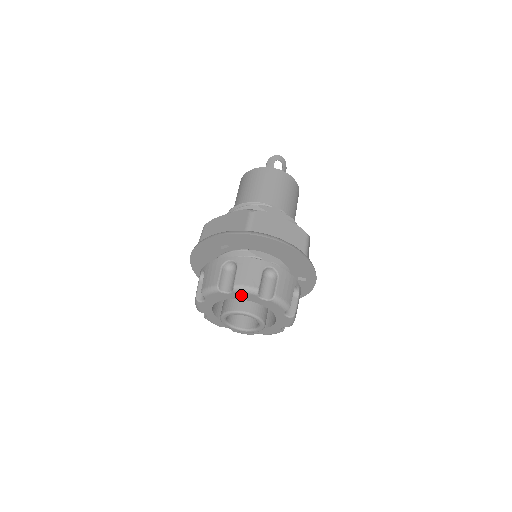
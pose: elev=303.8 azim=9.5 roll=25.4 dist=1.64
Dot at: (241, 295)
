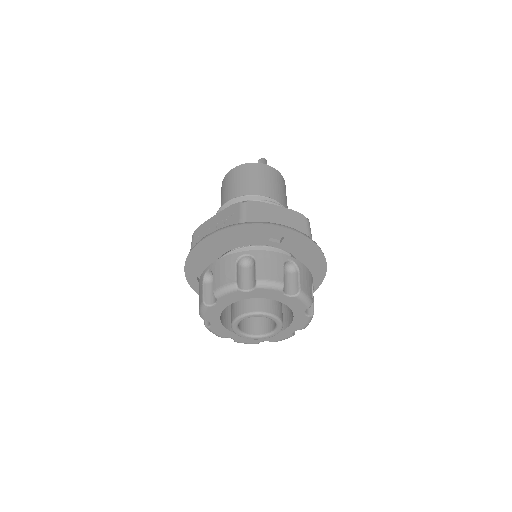
Dot at: (295, 302)
